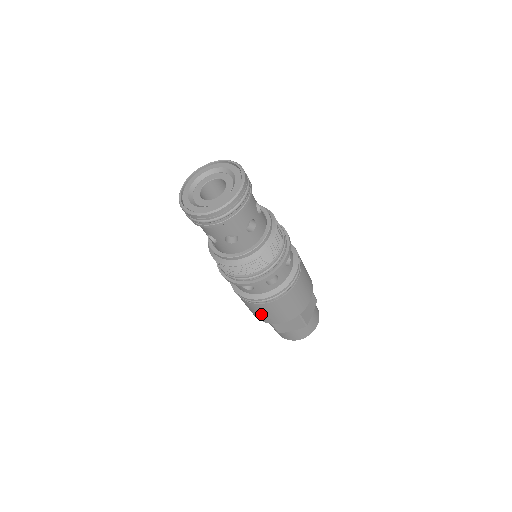
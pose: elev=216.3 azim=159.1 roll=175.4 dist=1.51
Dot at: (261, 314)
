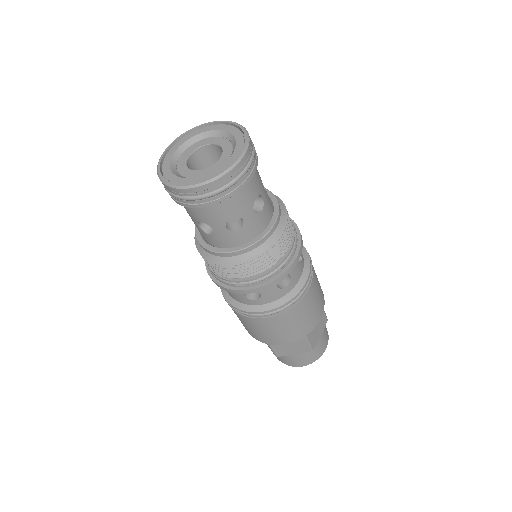
Dot at: (301, 322)
